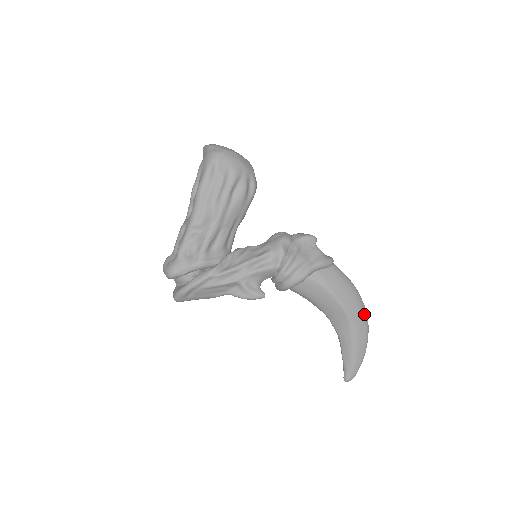
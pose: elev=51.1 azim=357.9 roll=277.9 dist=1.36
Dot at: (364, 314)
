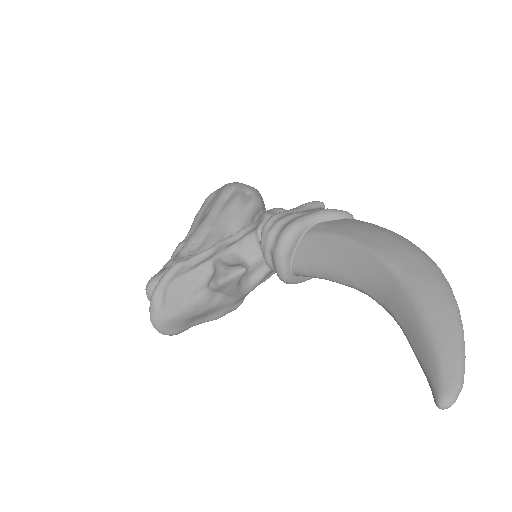
Dot at: (424, 260)
